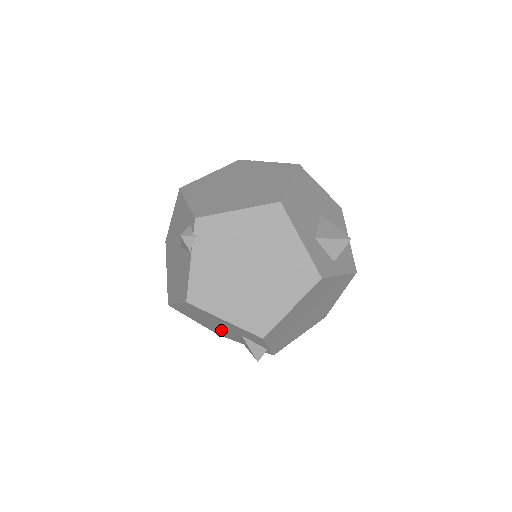
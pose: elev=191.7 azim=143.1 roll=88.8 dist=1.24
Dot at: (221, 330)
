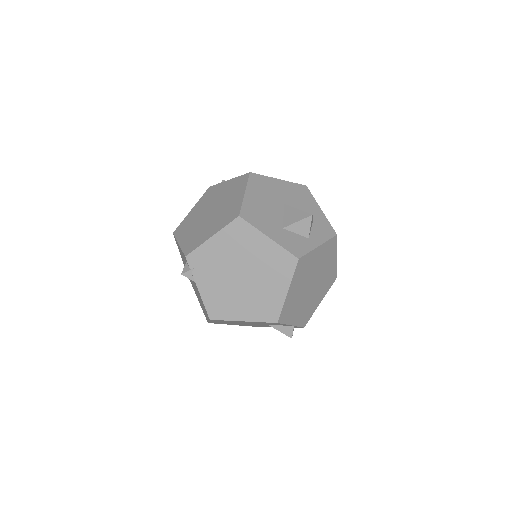
Dot at: (255, 325)
